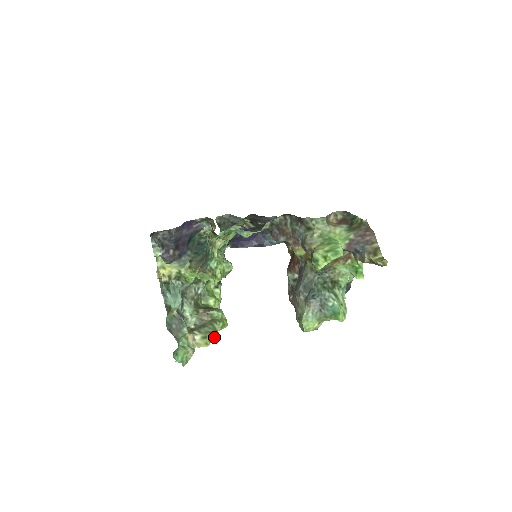
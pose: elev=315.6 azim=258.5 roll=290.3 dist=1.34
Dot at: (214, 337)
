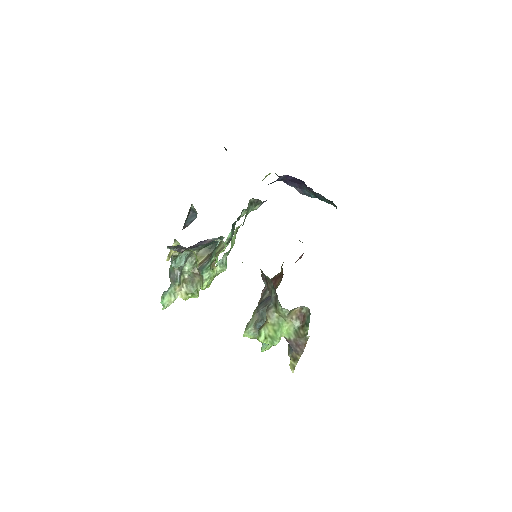
Dot at: (193, 296)
